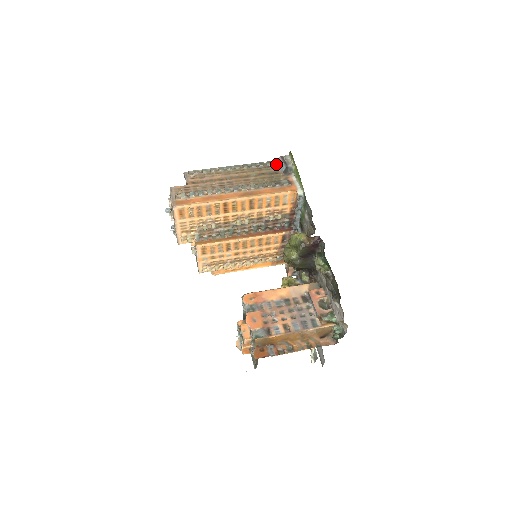
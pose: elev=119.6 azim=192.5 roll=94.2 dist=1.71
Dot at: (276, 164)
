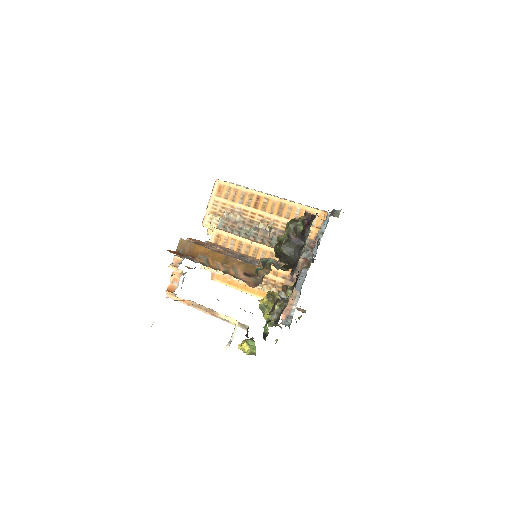
Dot at: occluded
